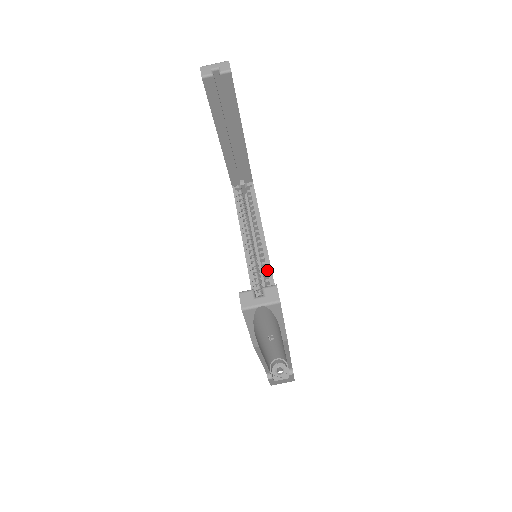
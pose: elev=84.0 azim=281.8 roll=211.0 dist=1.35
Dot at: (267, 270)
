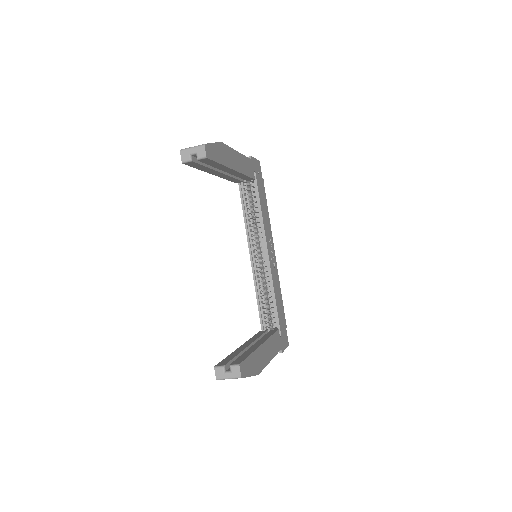
Dot at: (267, 264)
